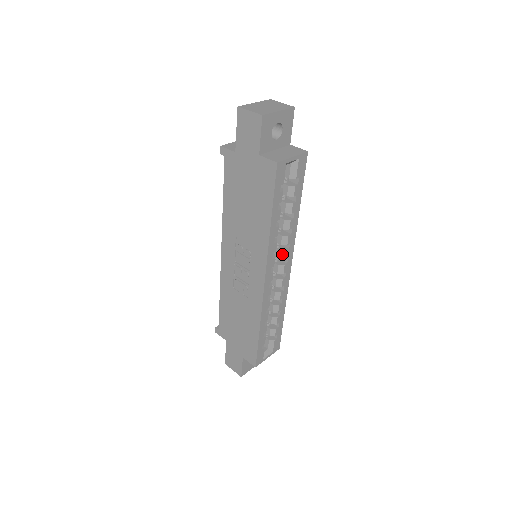
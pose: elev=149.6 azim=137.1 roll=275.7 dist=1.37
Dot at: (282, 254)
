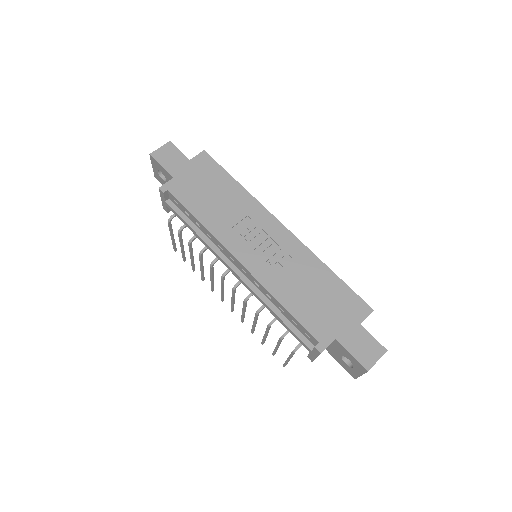
Dot at: occluded
